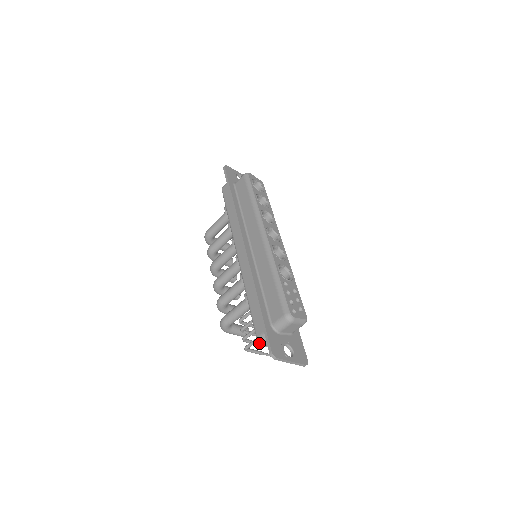
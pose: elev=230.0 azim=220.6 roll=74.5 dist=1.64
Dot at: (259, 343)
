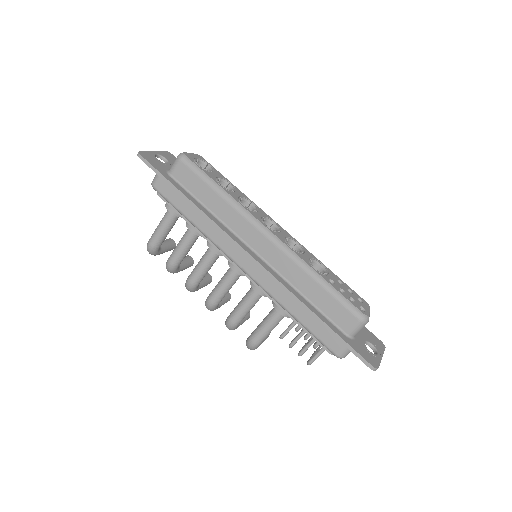
Dot at: (315, 348)
